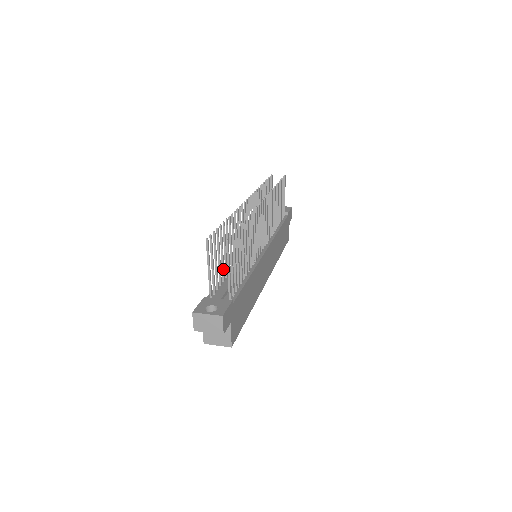
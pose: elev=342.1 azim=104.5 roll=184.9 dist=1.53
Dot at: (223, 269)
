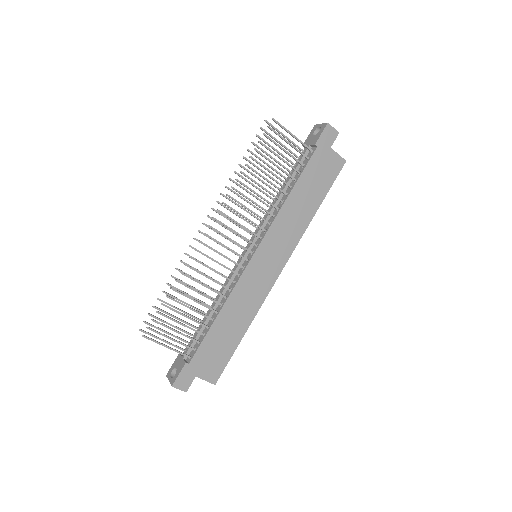
Dot at: occluded
